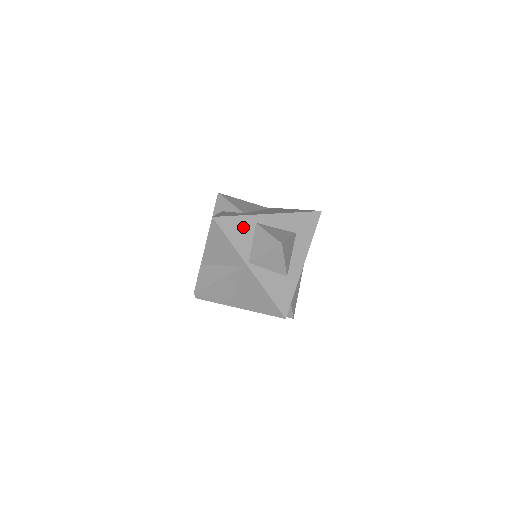
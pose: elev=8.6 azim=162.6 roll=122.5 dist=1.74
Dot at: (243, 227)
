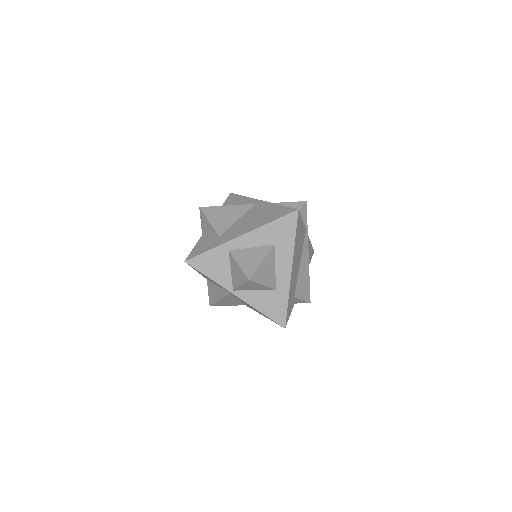
Dot at: (217, 259)
